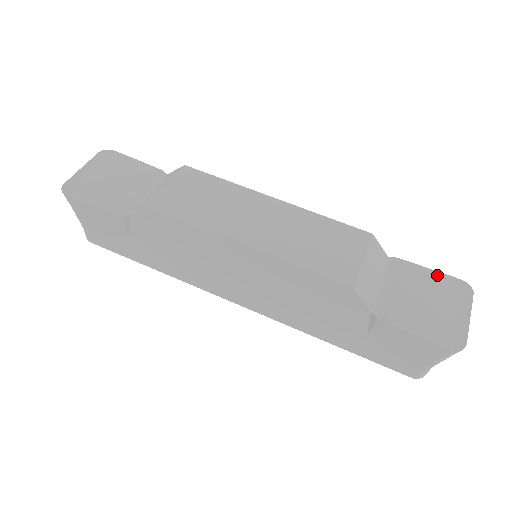
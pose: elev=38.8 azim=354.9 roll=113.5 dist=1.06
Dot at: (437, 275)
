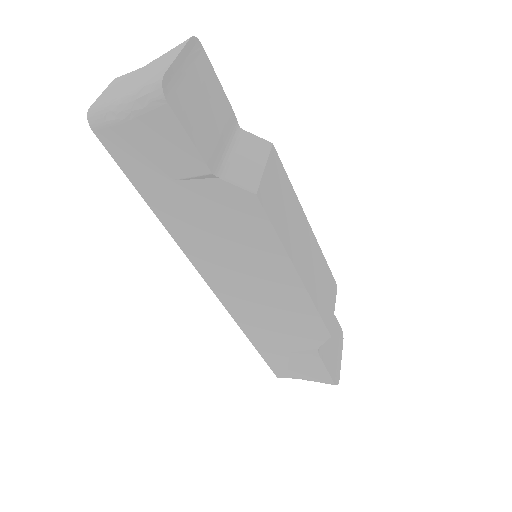
Dot at: (336, 321)
